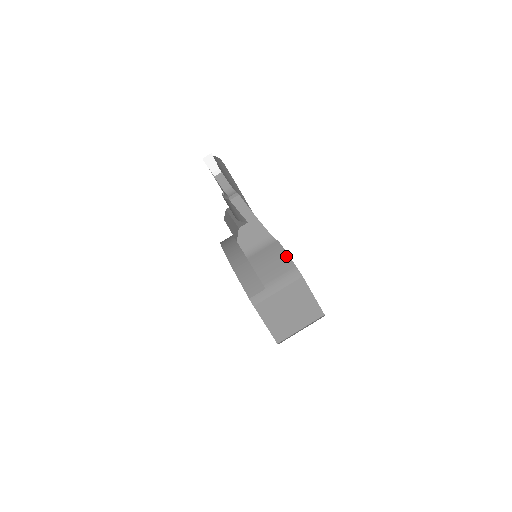
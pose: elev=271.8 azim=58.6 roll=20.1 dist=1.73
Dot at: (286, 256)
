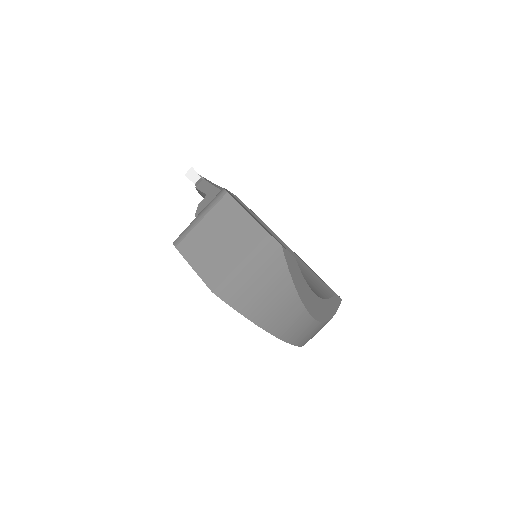
Dot at: occluded
